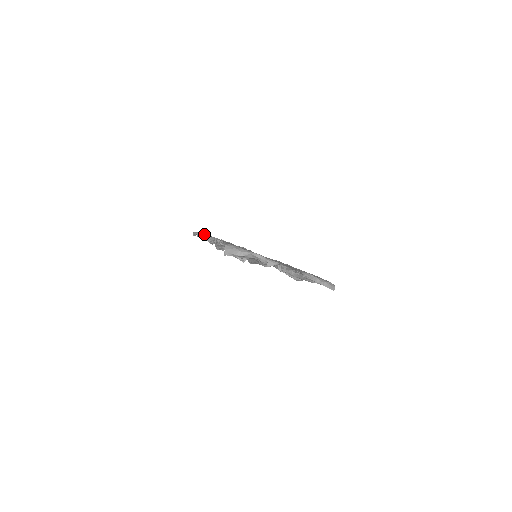
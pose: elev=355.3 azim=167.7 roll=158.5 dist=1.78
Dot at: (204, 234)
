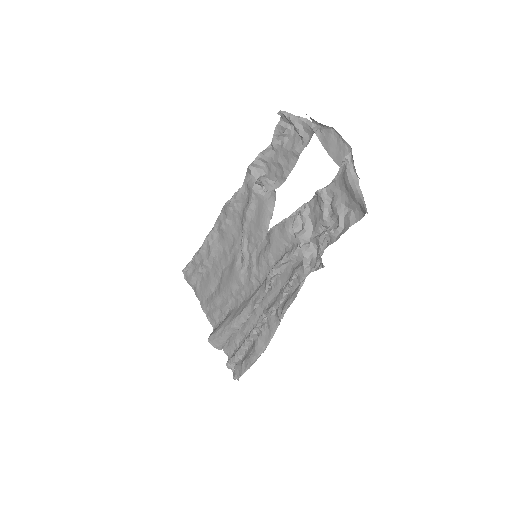
Dot at: occluded
